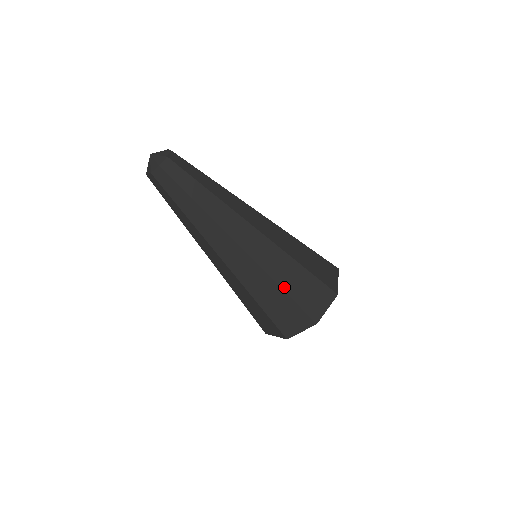
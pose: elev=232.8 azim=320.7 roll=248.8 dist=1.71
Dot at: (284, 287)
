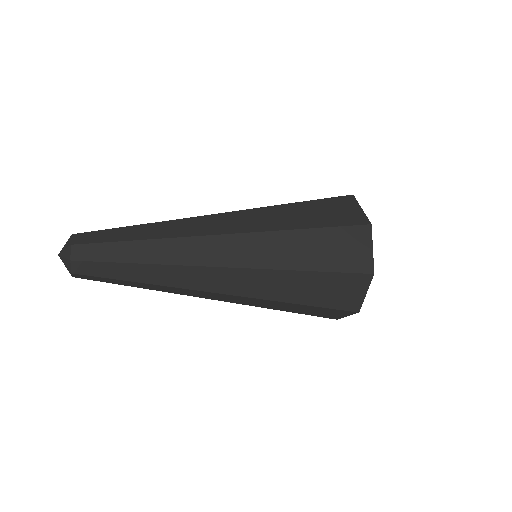
Dot at: (282, 310)
